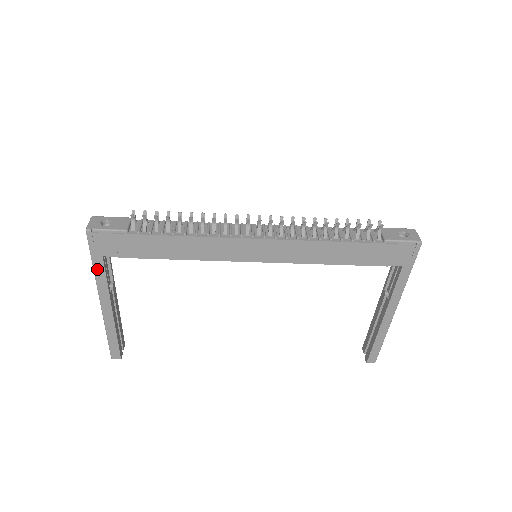
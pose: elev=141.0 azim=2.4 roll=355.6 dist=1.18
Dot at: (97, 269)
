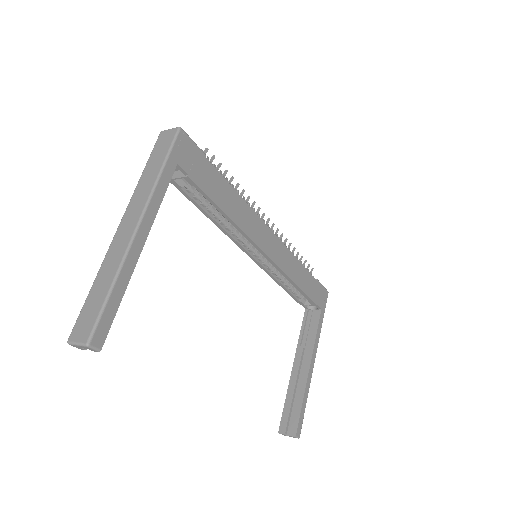
Dot at: (164, 175)
